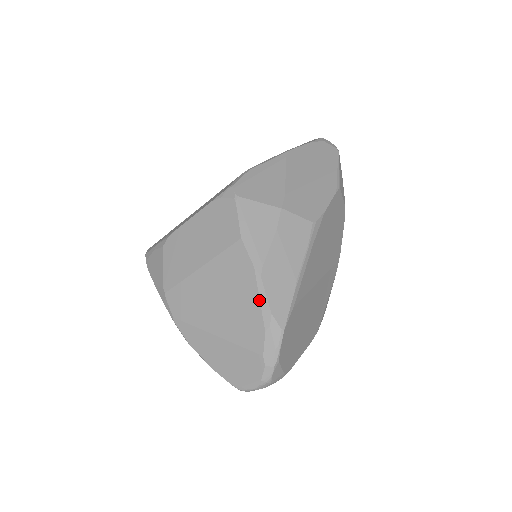
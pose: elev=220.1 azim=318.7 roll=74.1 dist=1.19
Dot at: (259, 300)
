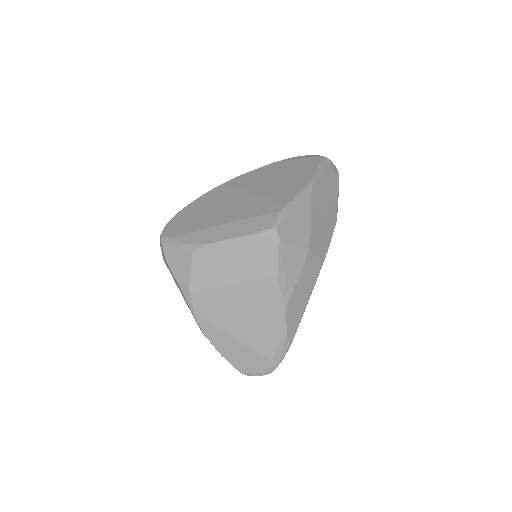
Dot at: (280, 324)
